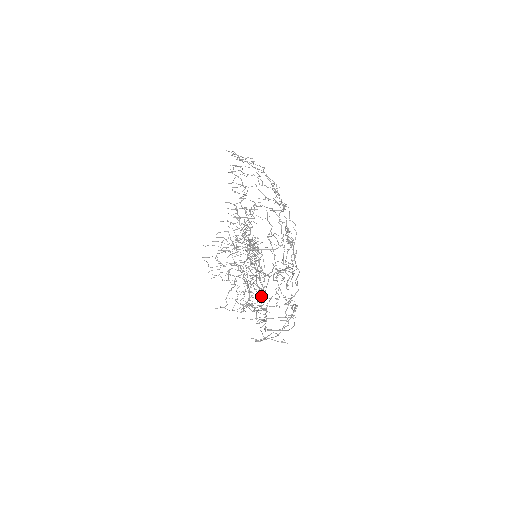
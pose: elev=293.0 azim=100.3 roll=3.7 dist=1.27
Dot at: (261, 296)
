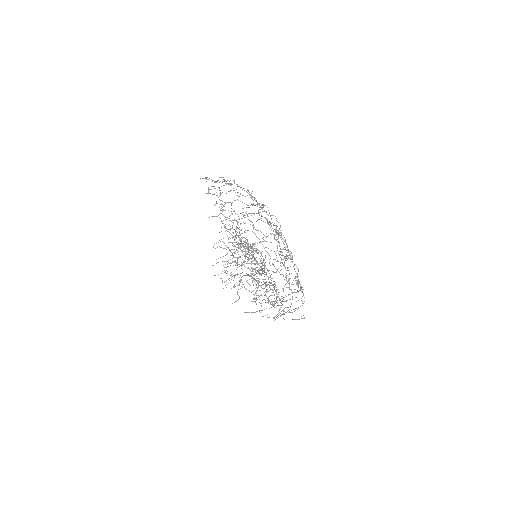
Dot at: occluded
